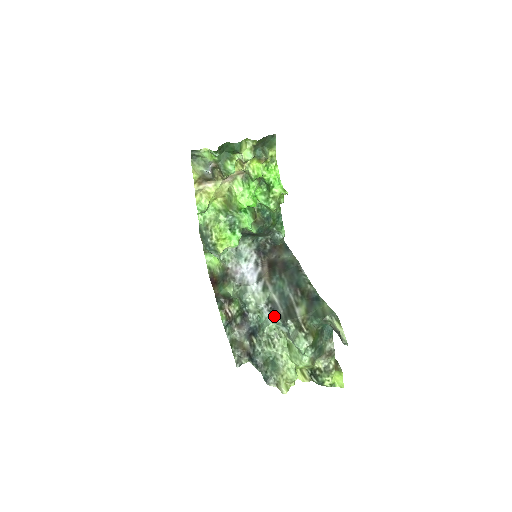
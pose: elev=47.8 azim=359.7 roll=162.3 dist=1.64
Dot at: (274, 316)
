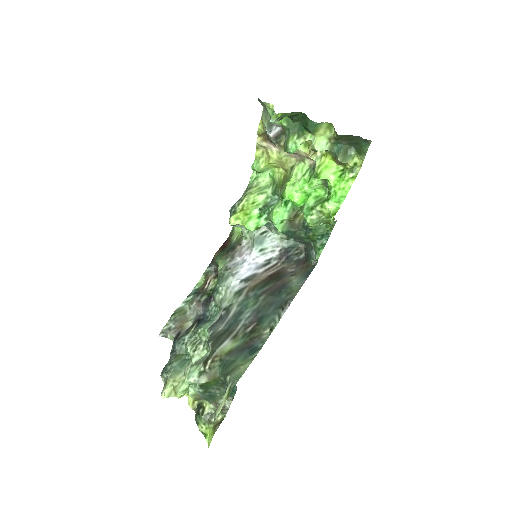
Dot at: (211, 326)
